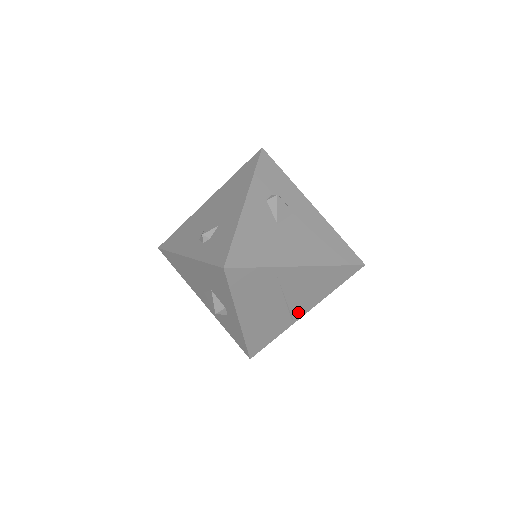
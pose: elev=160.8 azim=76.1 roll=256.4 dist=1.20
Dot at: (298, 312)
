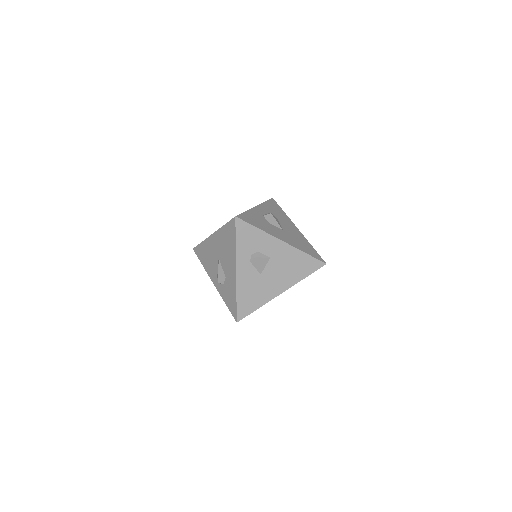
Dot at: occluded
